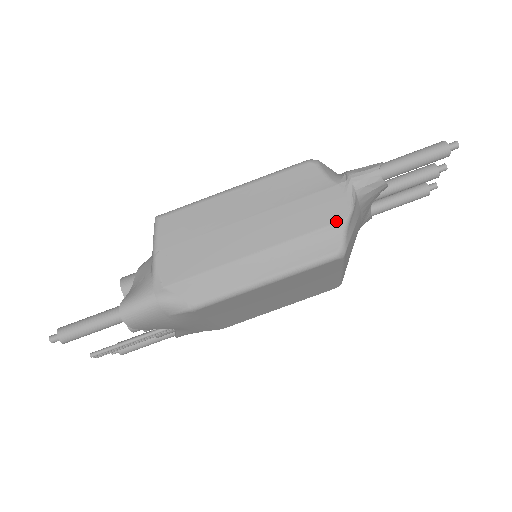
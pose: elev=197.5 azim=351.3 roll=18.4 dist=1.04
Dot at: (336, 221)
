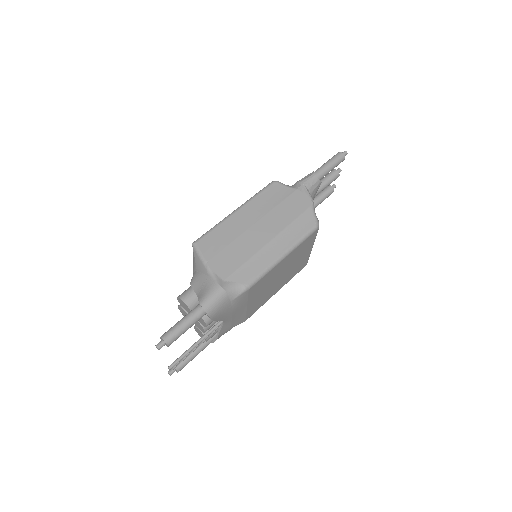
Dot at: (307, 208)
